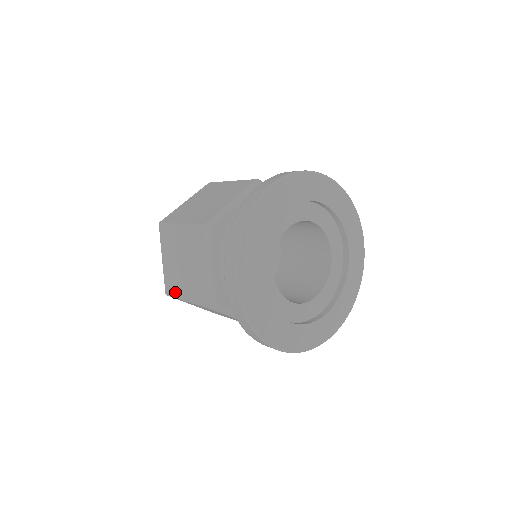
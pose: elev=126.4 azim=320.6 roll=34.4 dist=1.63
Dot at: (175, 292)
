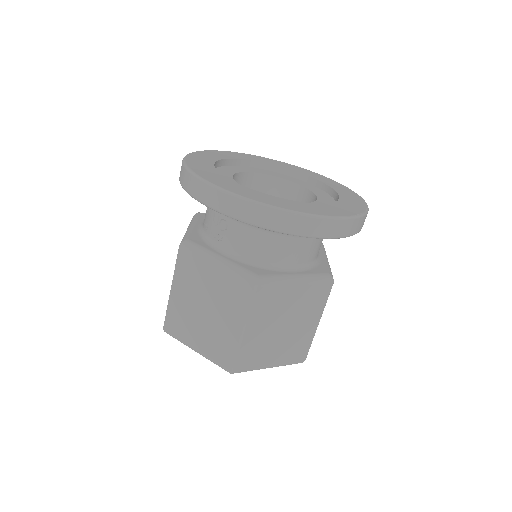
Dot at: occluded
